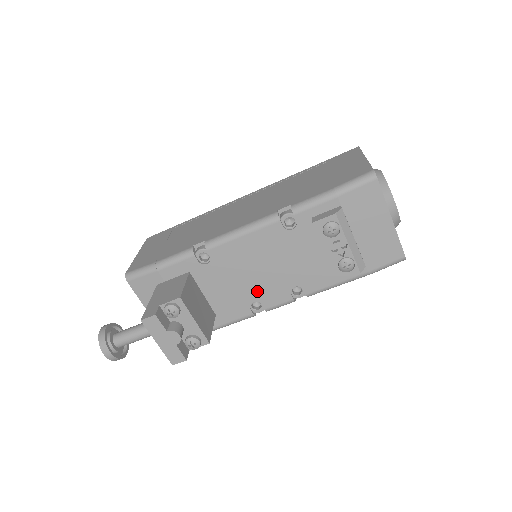
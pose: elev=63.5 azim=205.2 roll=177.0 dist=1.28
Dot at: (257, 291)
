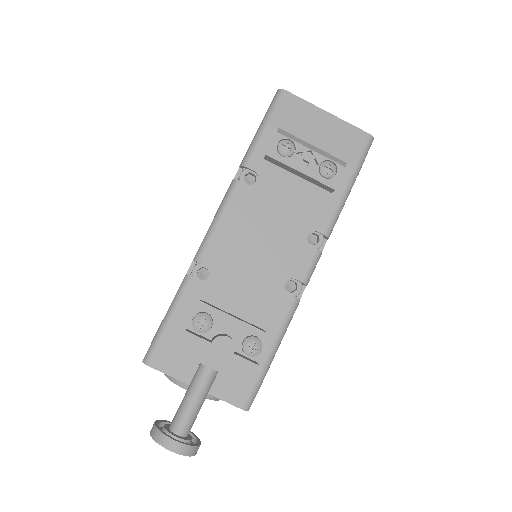
Dot at: (278, 268)
